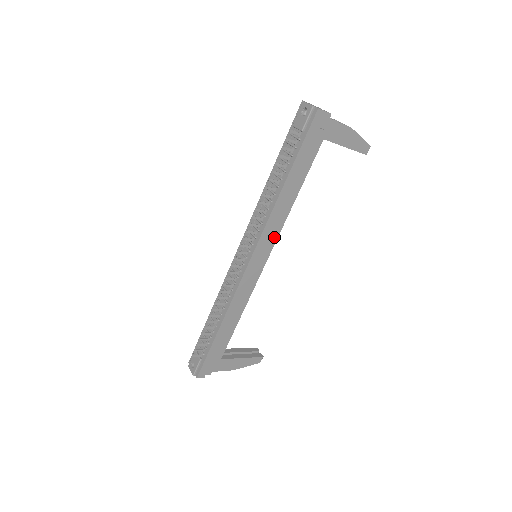
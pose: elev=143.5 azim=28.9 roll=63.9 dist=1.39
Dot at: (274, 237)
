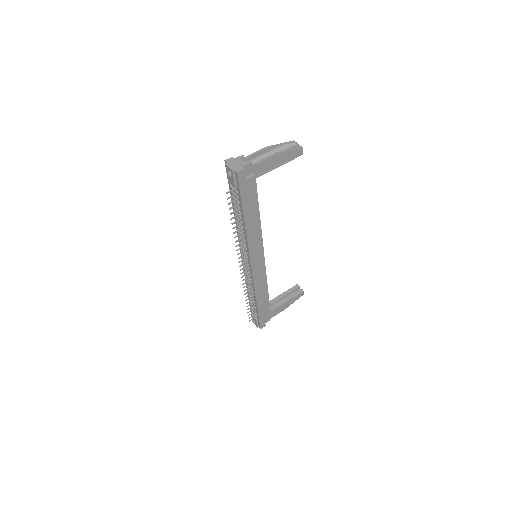
Dot at: (260, 246)
